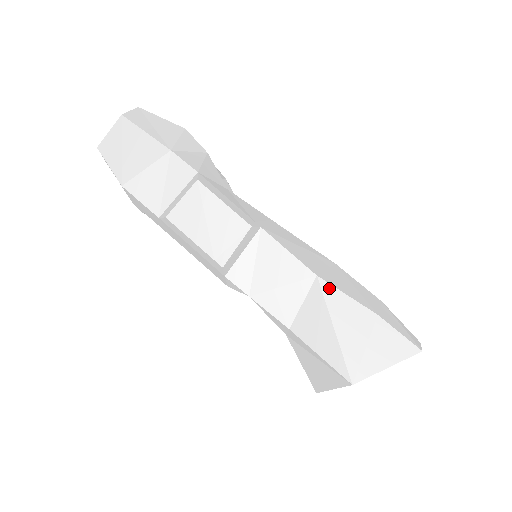
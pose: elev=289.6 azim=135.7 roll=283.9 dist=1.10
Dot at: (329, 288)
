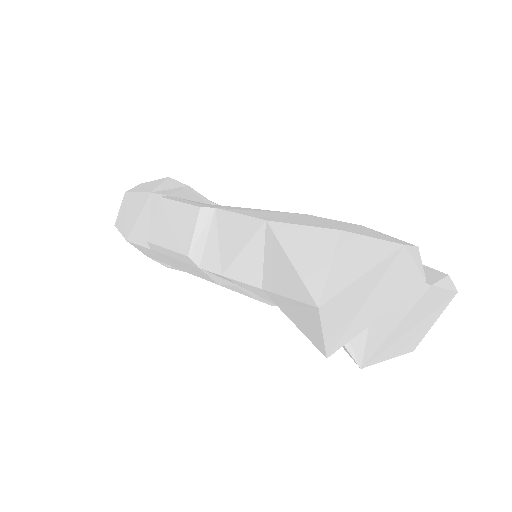
Dot at: (280, 226)
